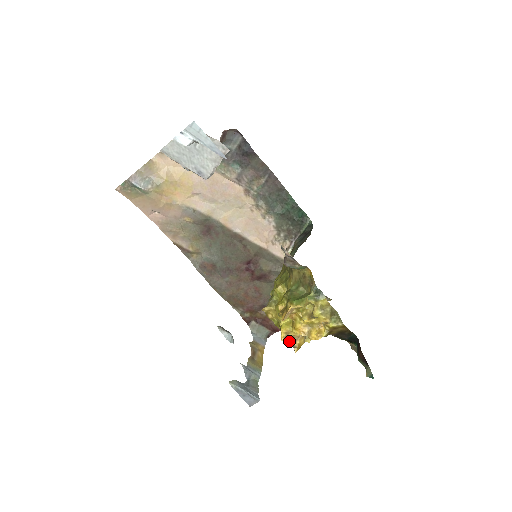
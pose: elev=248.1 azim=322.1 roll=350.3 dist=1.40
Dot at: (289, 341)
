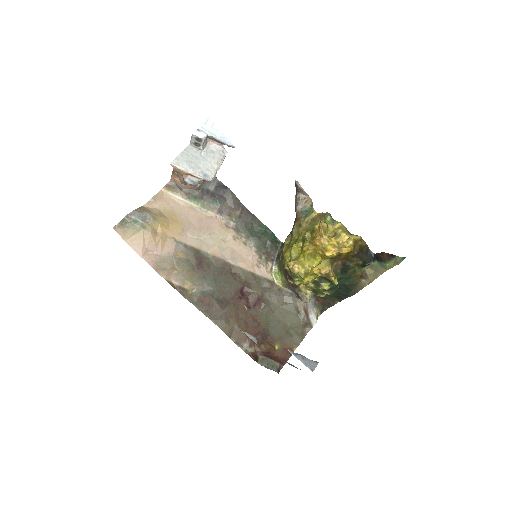
Dot at: (324, 275)
